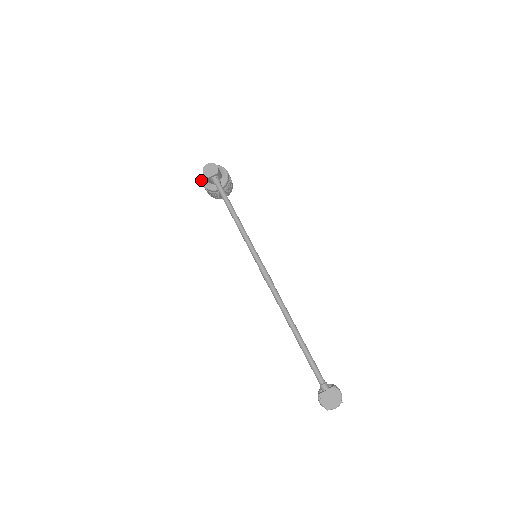
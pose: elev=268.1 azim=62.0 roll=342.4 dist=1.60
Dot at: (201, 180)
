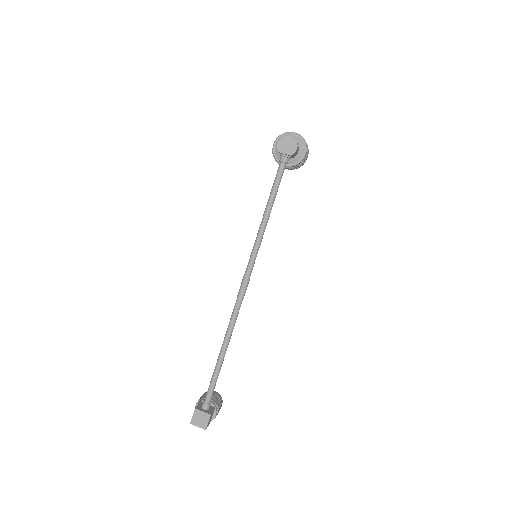
Dot at: (276, 139)
